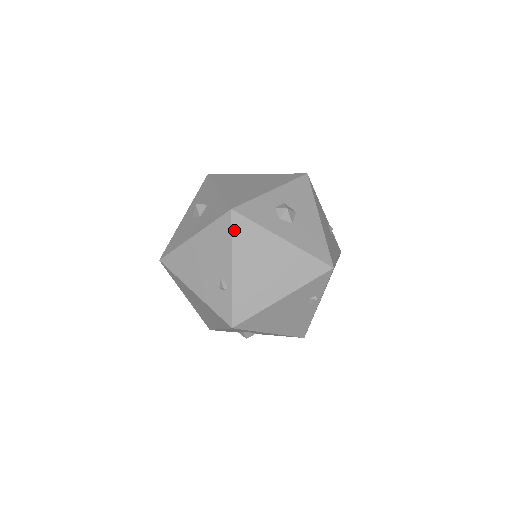
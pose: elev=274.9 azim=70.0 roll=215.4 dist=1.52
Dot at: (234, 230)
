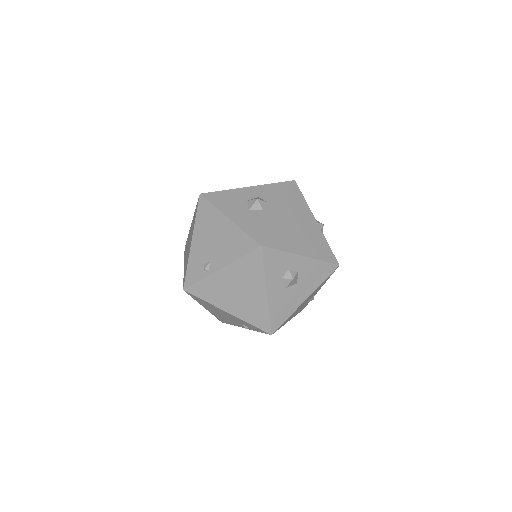
Dot at: (248, 256)
